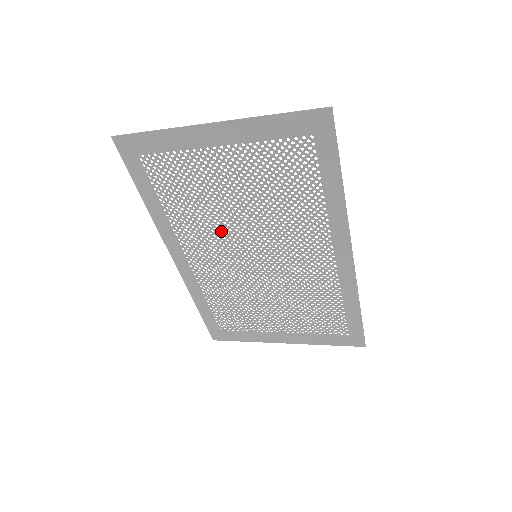
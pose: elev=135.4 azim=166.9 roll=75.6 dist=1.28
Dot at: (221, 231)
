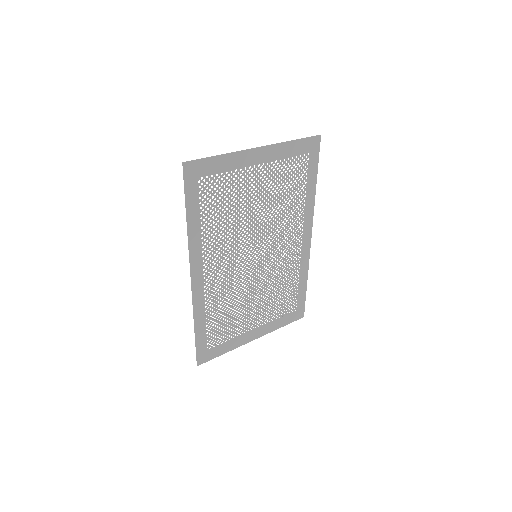
Dot at: (238, 239)
